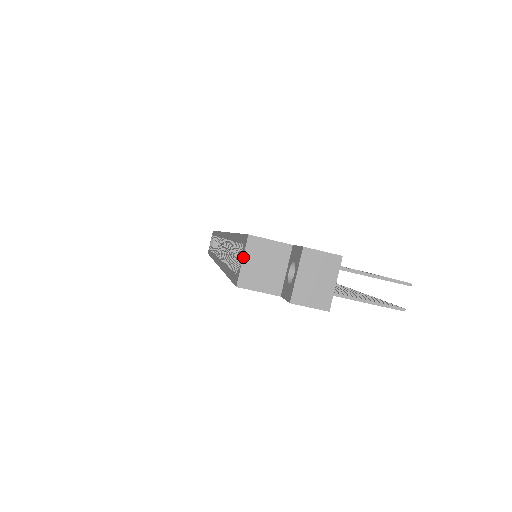
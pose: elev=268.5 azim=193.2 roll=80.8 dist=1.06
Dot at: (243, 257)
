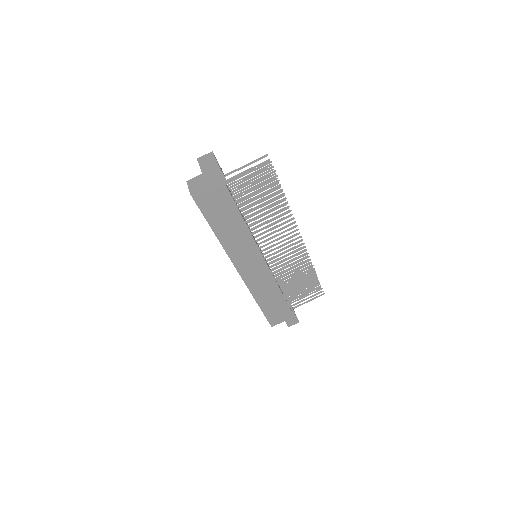
Dot at: (188, 187)
